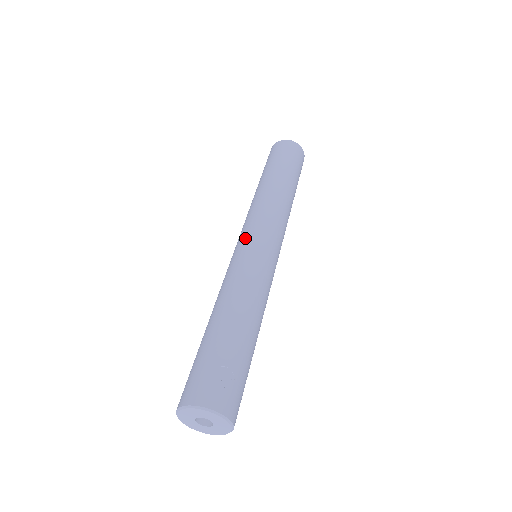
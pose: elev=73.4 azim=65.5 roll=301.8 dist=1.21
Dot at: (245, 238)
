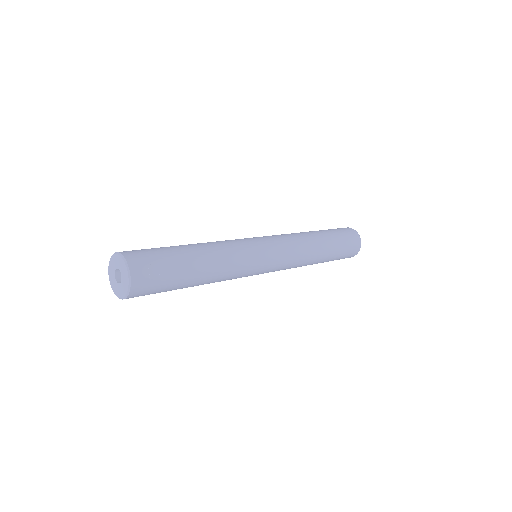
Dot at: (263, 239)
